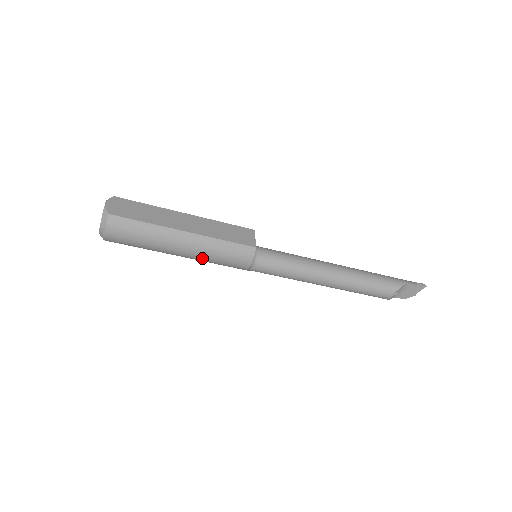
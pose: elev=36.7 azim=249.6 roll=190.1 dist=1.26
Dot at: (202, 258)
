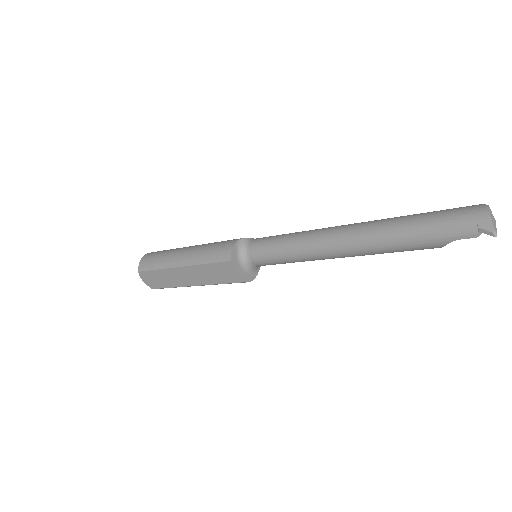
Dot at: occluded
